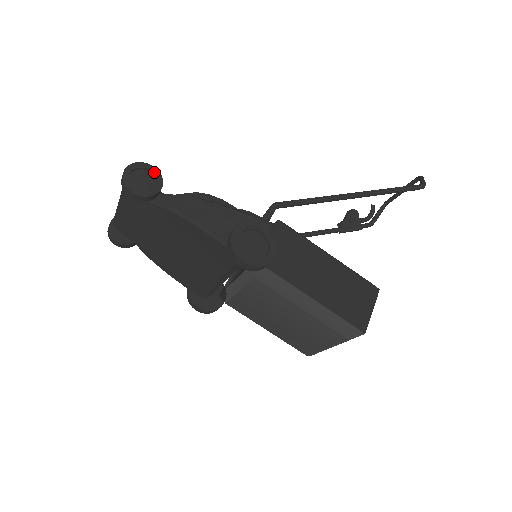
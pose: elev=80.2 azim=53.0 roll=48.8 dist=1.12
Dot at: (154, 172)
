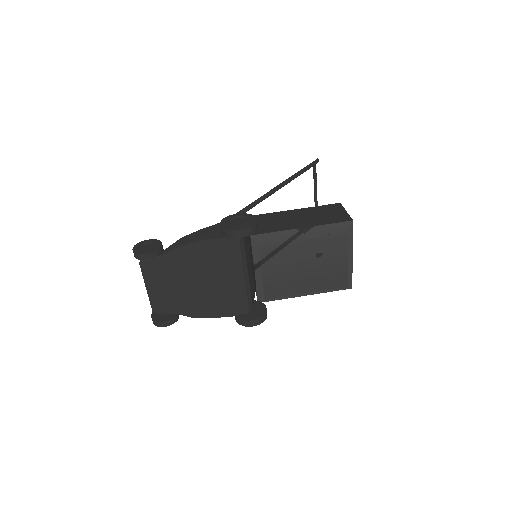
Dot at: (151, 241)
